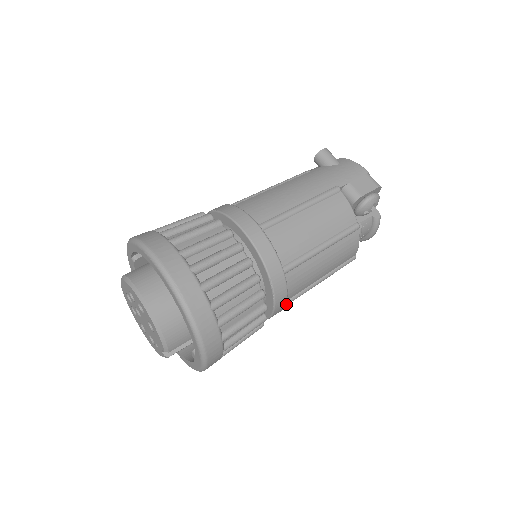
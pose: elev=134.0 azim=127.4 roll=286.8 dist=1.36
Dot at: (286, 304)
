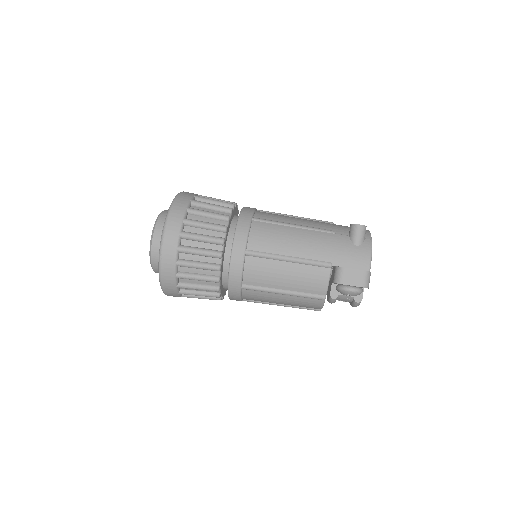
Dot at: (243, 300)
